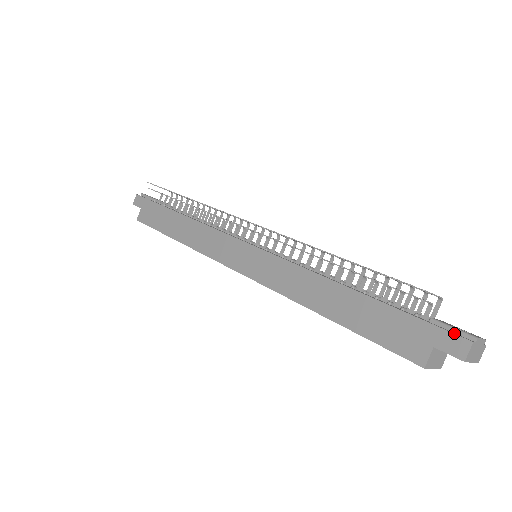
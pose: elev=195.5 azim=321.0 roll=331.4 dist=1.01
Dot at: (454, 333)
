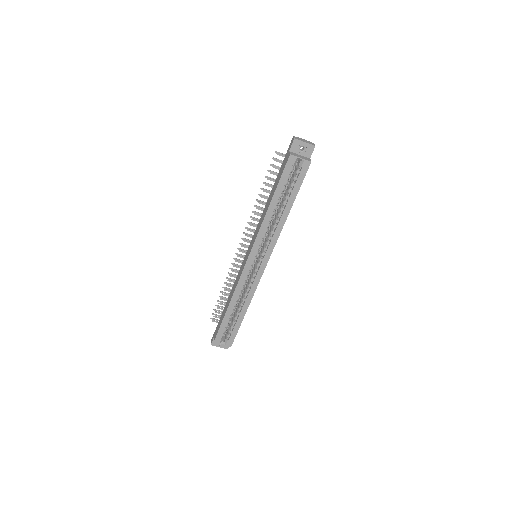
Dot at: occluded
